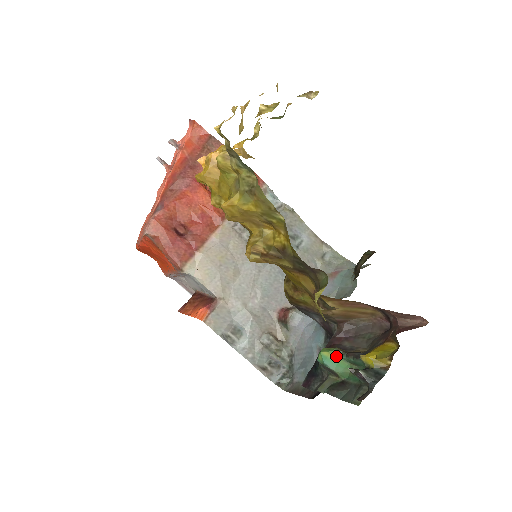
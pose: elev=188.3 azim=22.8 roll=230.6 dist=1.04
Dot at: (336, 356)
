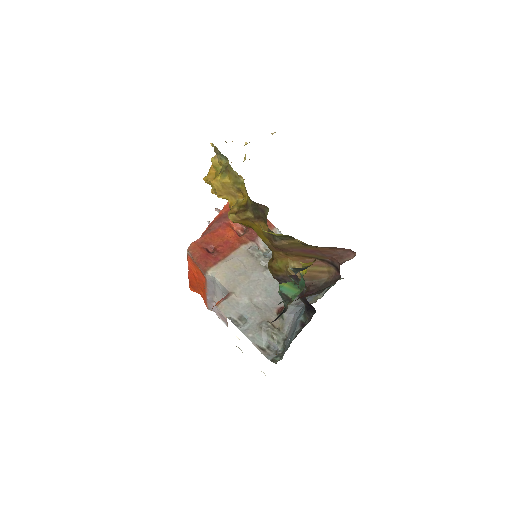
Dot at: (290, 285)
